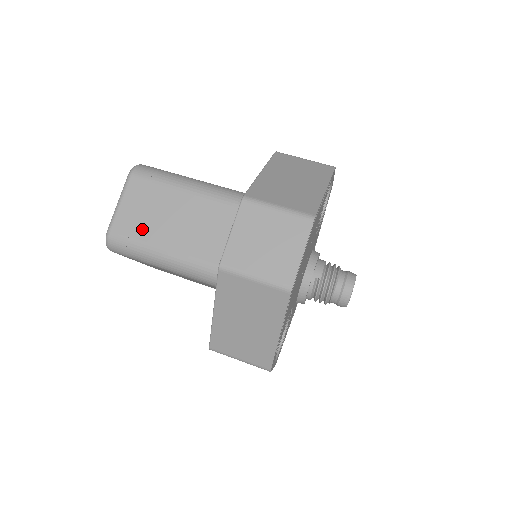
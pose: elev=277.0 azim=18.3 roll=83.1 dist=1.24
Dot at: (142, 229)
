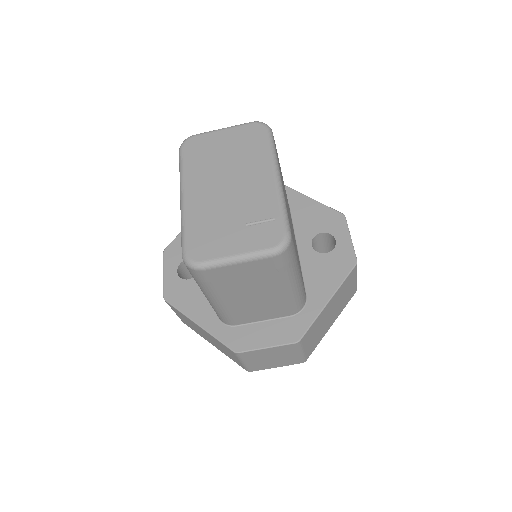
Dot at: (226, 285)
